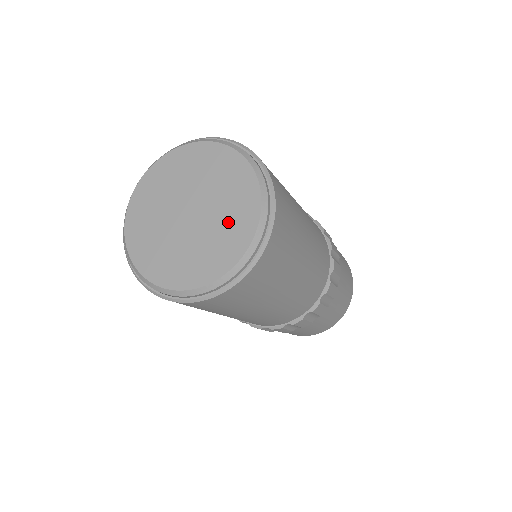
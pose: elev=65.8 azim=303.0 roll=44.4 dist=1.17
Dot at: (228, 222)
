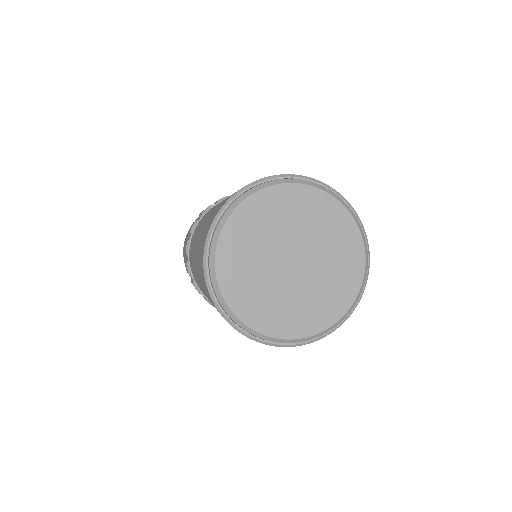
Dot at: (328, 232)
